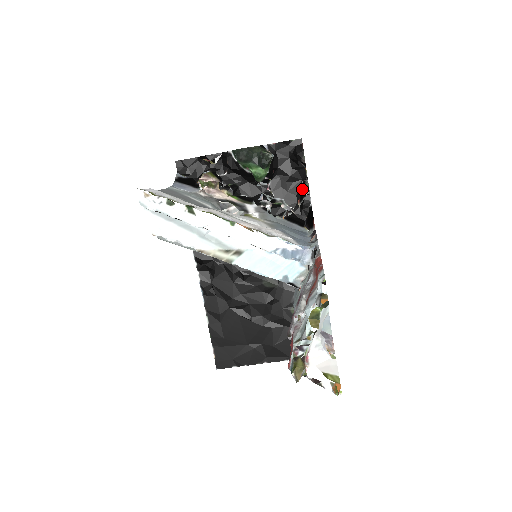
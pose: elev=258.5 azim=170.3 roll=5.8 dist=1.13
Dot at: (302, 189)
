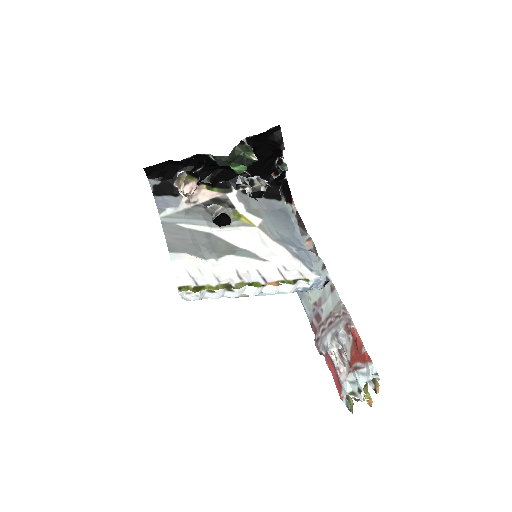
Dot at: (277, 166)
